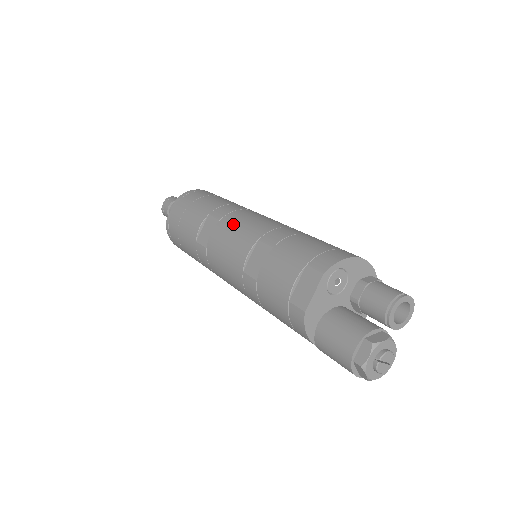
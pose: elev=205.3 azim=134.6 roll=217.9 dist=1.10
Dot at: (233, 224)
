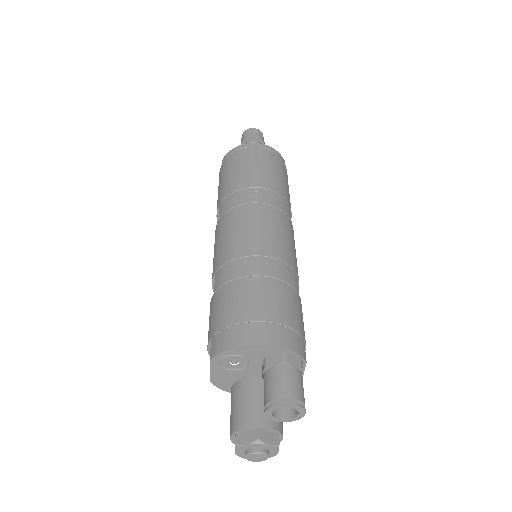
Dot at: (218, 234)
